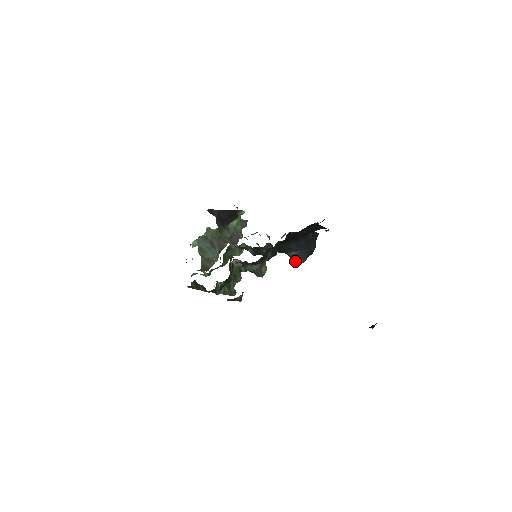
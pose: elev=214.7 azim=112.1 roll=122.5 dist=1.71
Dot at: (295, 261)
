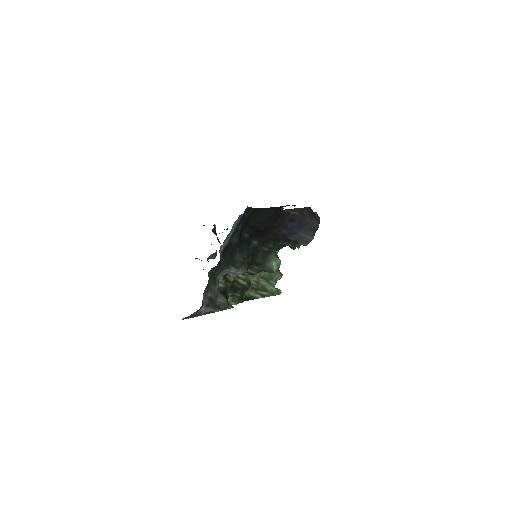
Dot at: (302, 243)
